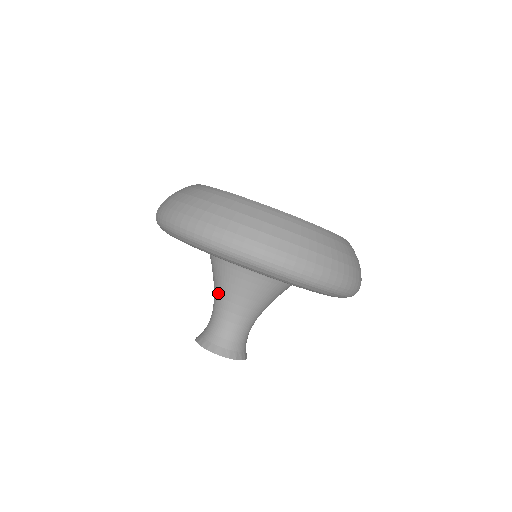
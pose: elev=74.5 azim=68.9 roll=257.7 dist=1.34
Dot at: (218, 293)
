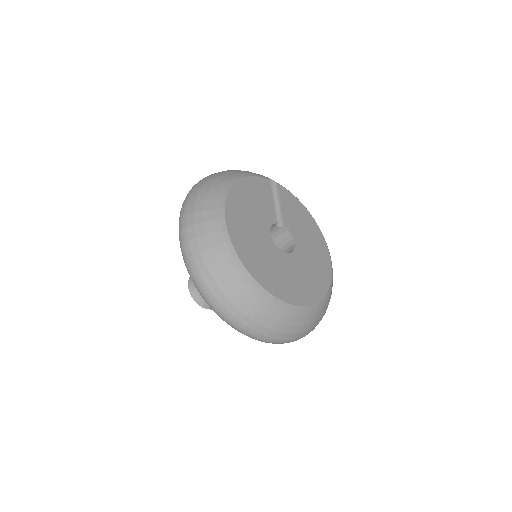
Dot at: occluded
